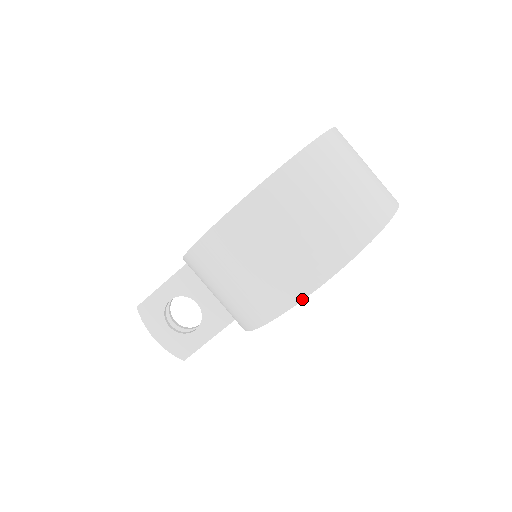
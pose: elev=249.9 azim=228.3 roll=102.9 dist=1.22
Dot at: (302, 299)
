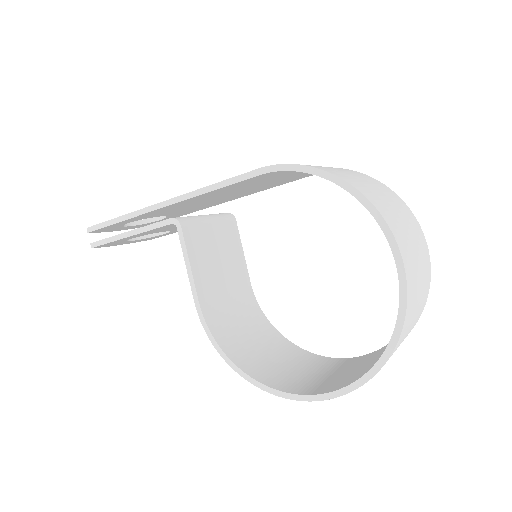
Dot at: occluded
